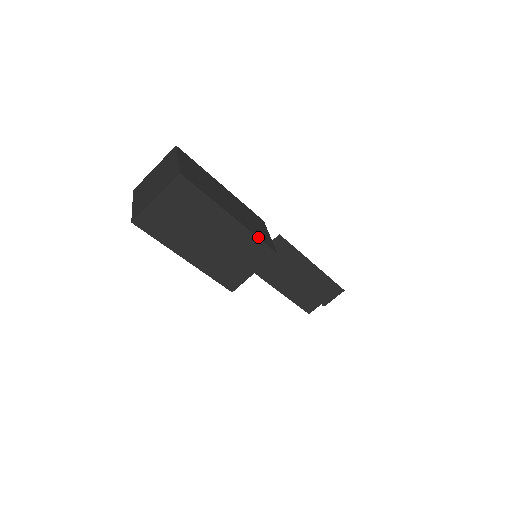
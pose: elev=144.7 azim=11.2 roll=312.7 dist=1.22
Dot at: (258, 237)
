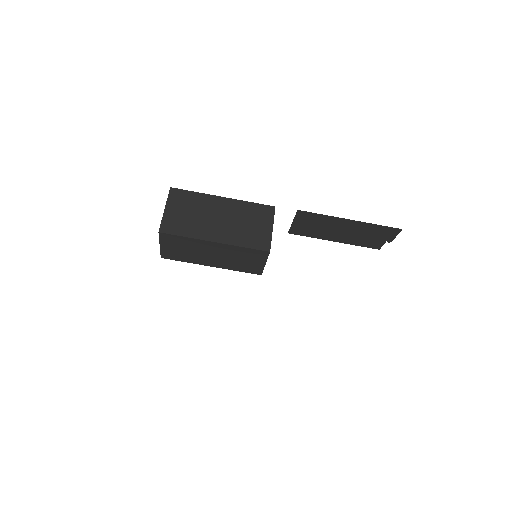
Dot at: (246, 247)
